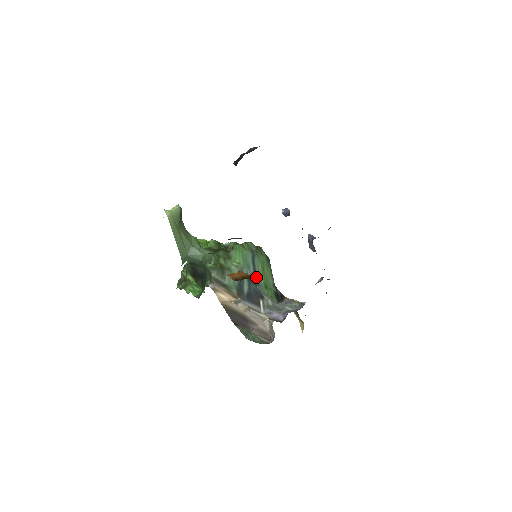
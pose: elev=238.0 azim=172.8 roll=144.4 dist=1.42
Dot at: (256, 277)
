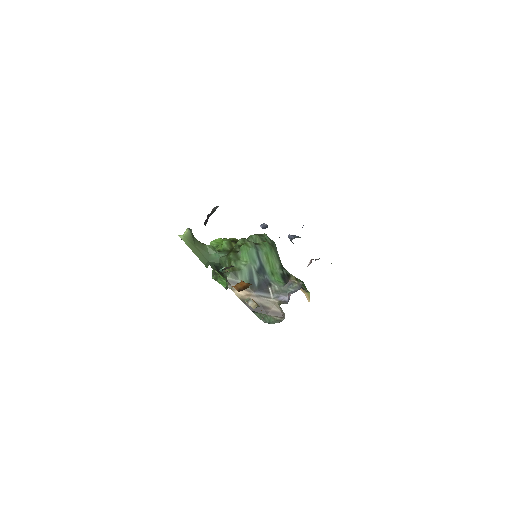
Dot at: (263, 268)
